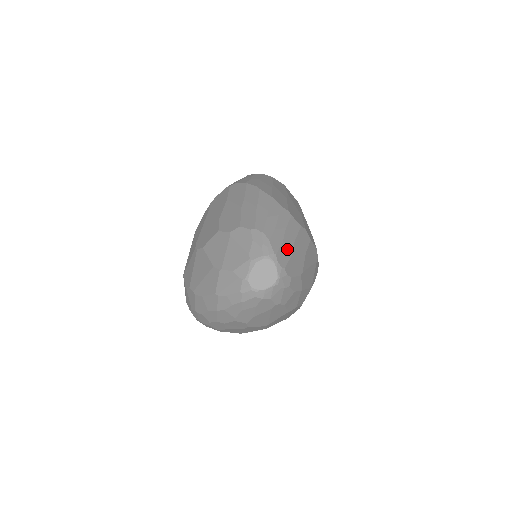
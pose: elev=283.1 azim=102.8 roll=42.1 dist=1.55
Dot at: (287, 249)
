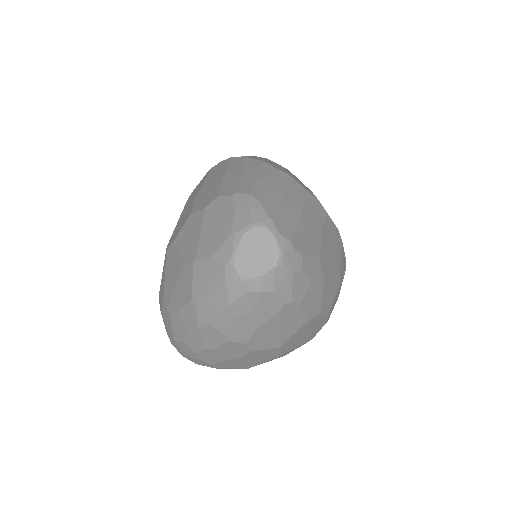
Dot at: (291, 216)
